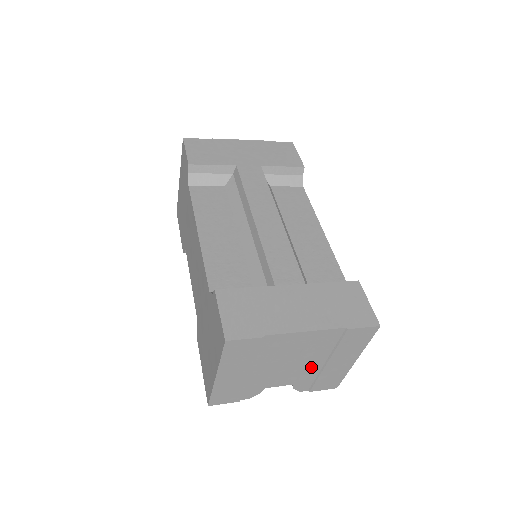
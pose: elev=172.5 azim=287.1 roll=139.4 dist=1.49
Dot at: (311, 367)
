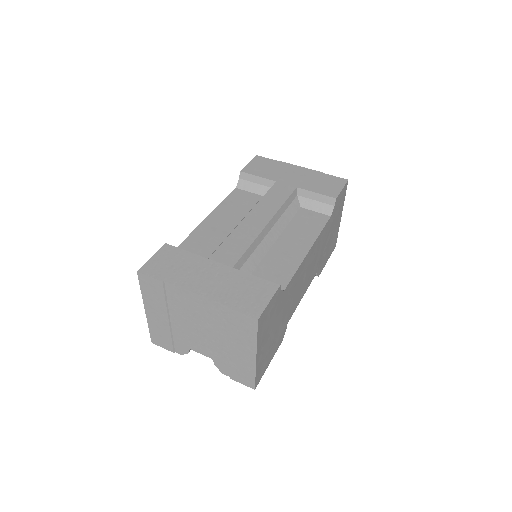
Dot at: (219, 344)
